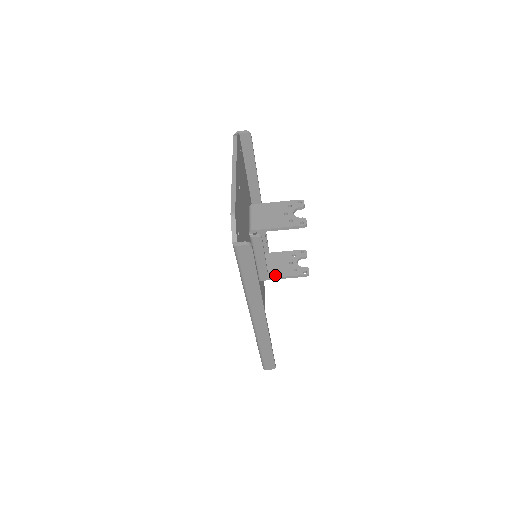
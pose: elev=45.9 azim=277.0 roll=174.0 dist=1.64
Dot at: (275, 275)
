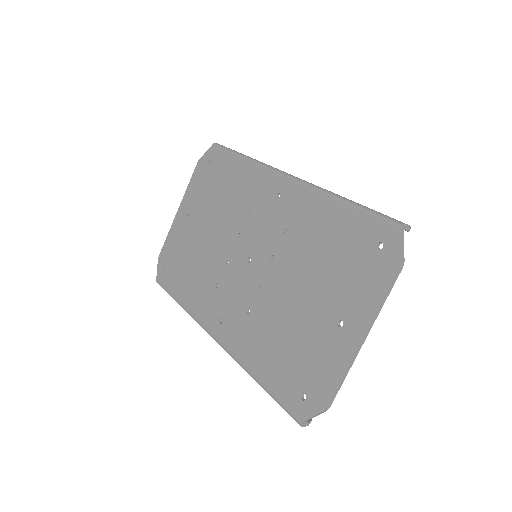
Dot at: occluded
